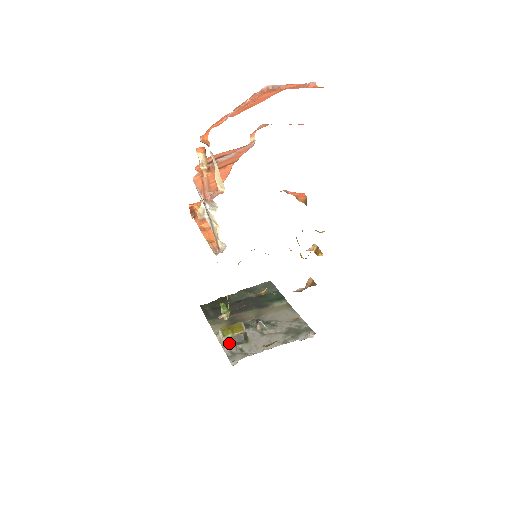
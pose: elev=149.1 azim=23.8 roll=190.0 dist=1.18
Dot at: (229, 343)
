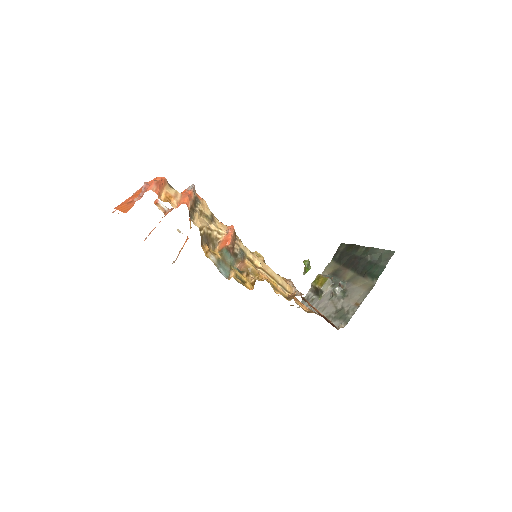
Dot at: (313, 289)
